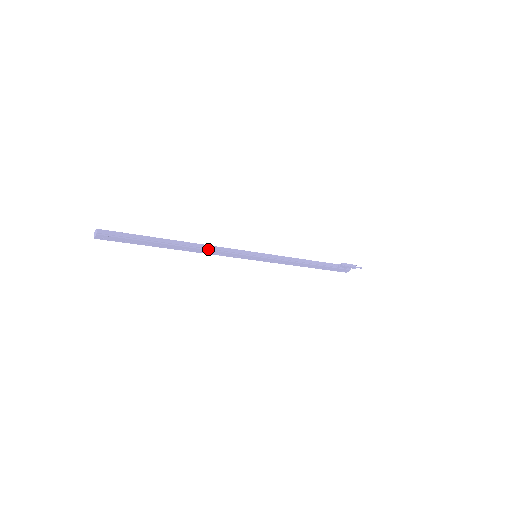
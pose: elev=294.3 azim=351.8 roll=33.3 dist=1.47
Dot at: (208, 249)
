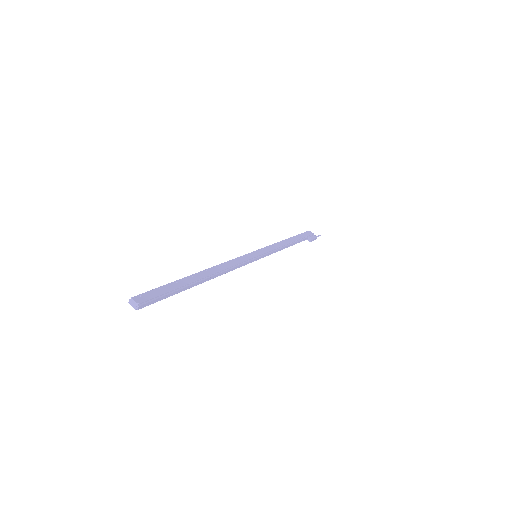
Dot at: (224, 273)
